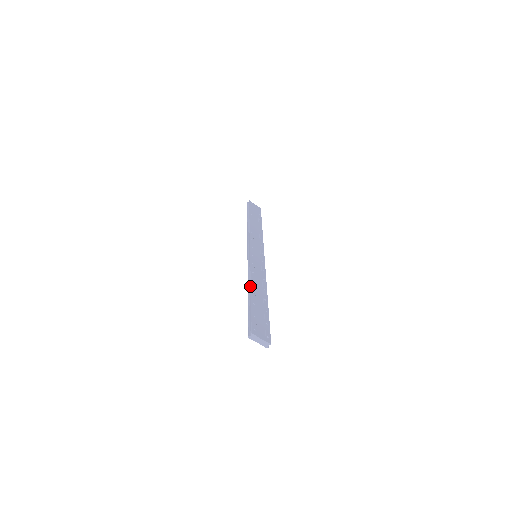
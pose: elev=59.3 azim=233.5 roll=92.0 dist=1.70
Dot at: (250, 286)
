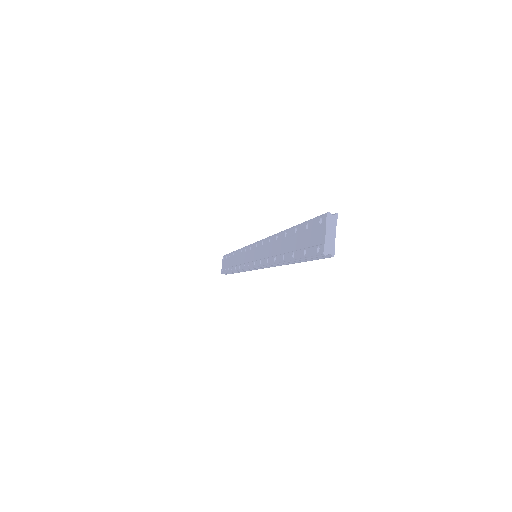
Dot at: occluded
